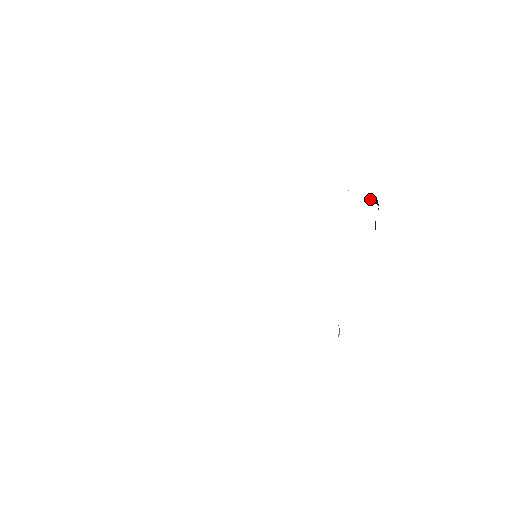
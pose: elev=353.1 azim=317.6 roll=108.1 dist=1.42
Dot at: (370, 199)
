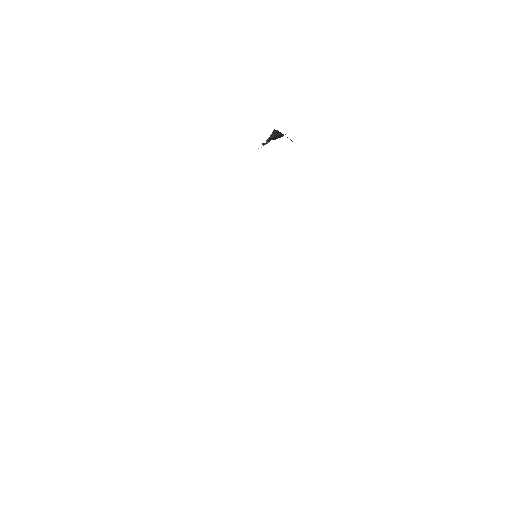
Dot at: (275, 139)
